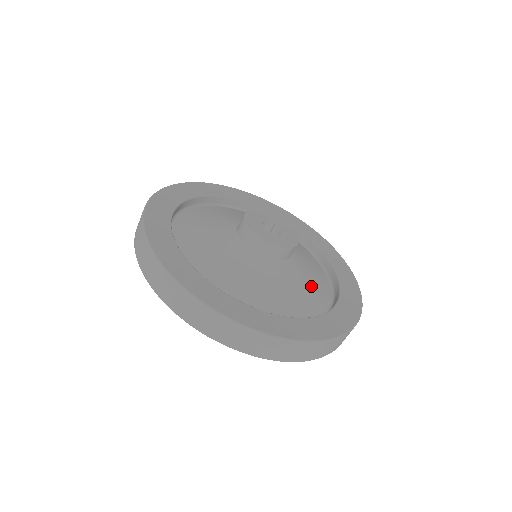
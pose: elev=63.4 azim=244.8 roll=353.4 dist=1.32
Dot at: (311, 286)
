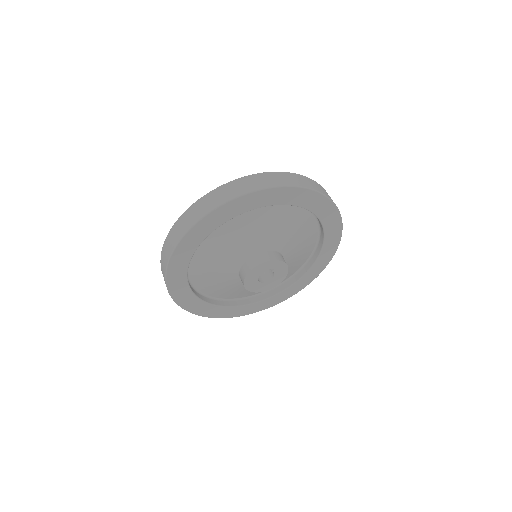
Dot at: occluded
